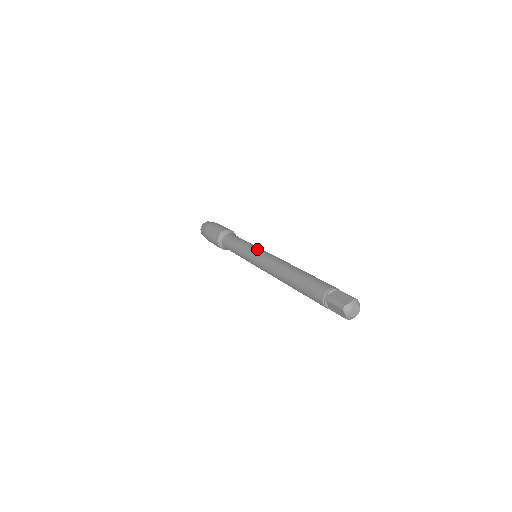
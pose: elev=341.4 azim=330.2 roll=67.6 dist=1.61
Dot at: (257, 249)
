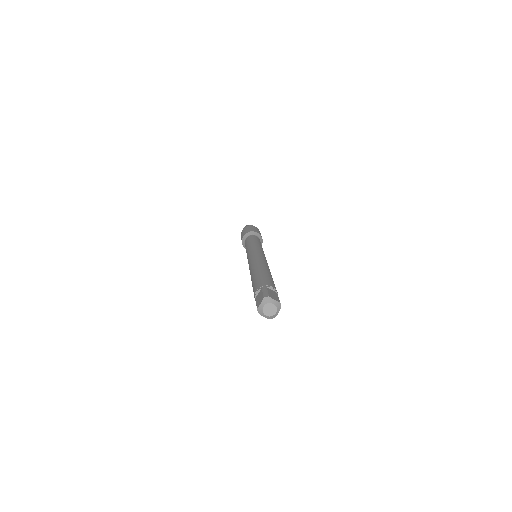
Dot at: occluded
